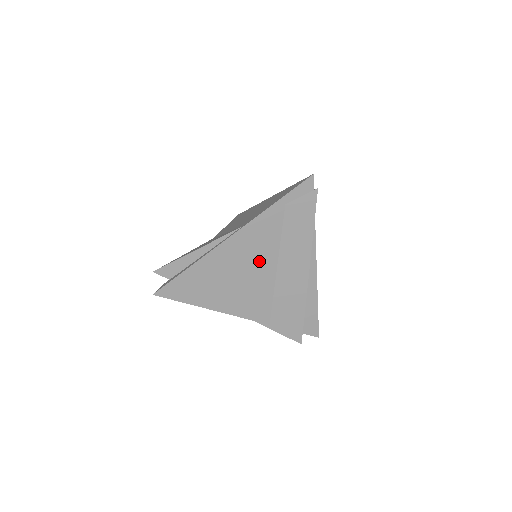
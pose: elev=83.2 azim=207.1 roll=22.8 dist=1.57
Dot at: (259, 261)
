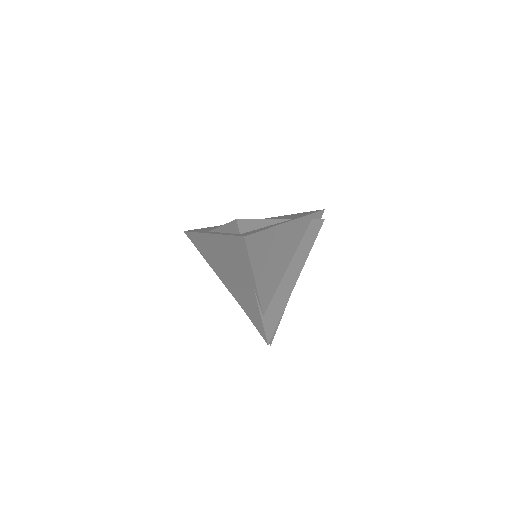
Dot at: (287, 252)
